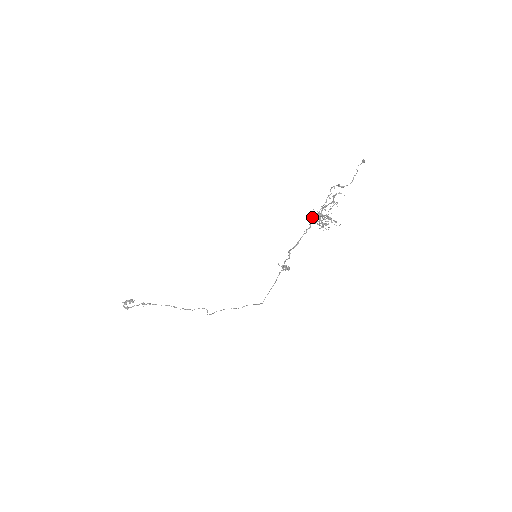
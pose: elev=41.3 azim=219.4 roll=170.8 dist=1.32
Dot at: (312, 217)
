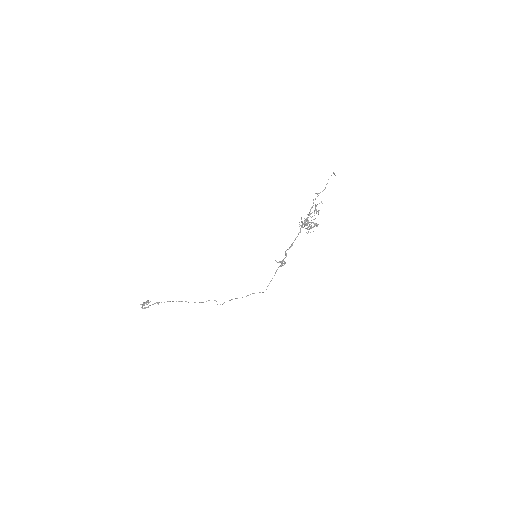
Dot at: occluded
